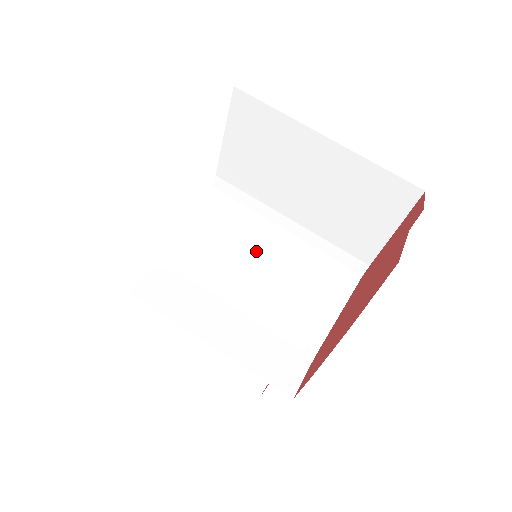
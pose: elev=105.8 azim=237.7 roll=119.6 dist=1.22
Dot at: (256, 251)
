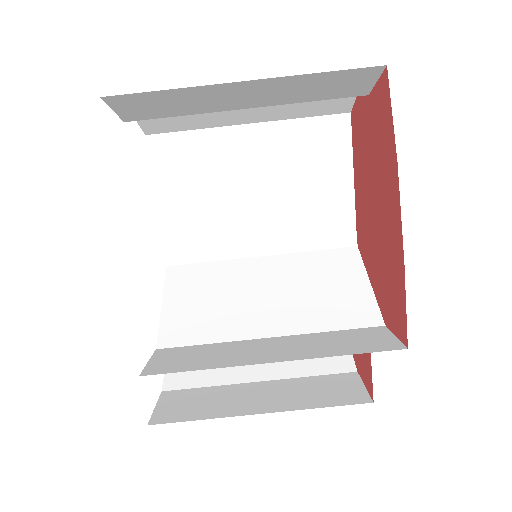
Dot at: (249, 284)
